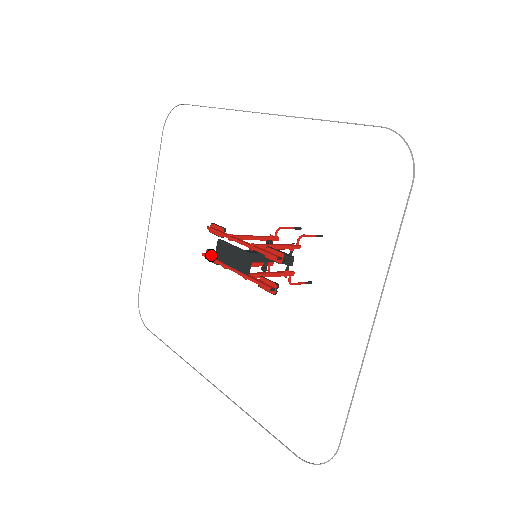
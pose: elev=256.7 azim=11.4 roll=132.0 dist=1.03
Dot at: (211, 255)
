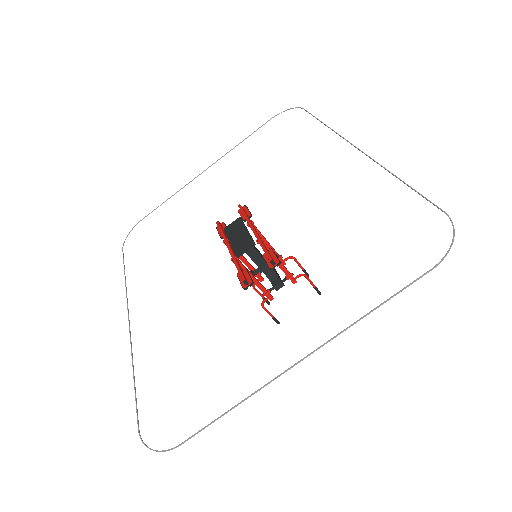
Dot at: (223, 228)
